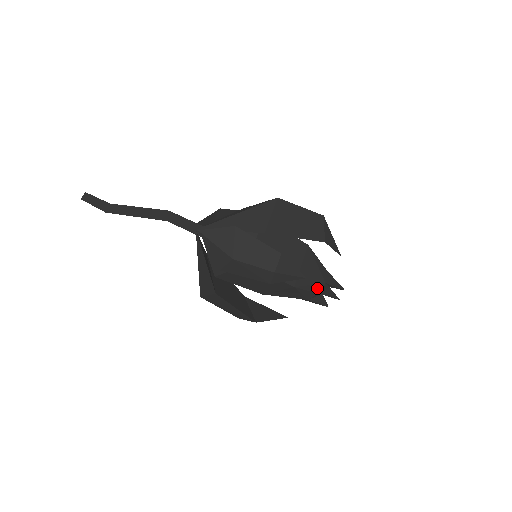
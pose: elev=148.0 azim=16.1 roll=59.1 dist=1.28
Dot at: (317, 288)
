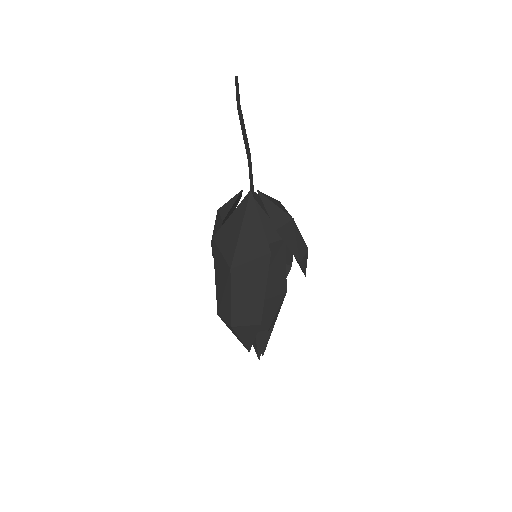
Dot at: occluded
